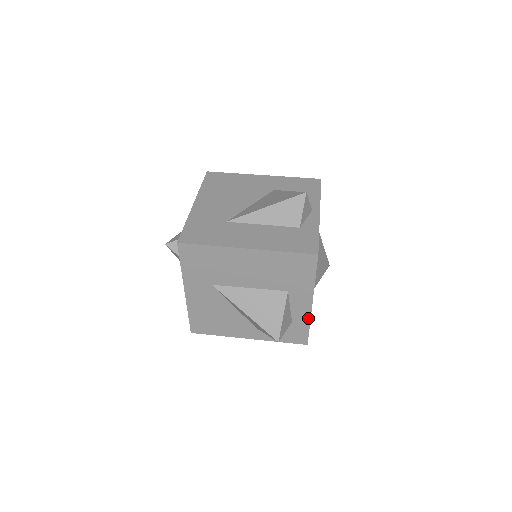
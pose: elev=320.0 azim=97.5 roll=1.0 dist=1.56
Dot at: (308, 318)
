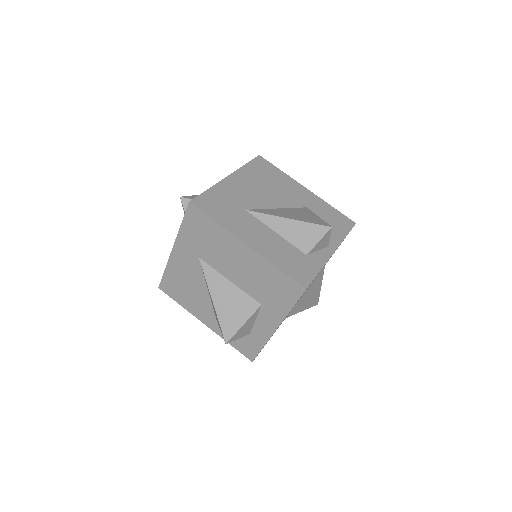
Dot at: (266, 339)
